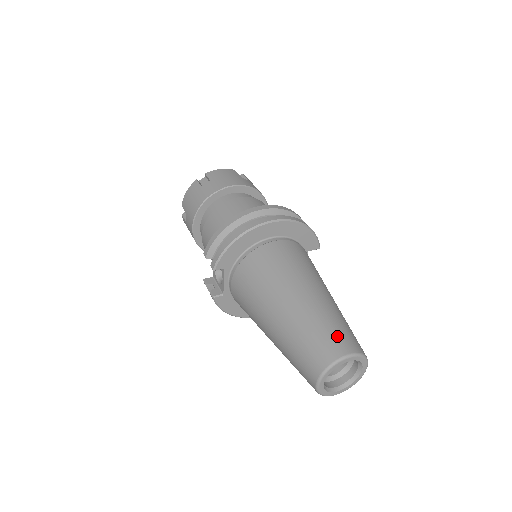
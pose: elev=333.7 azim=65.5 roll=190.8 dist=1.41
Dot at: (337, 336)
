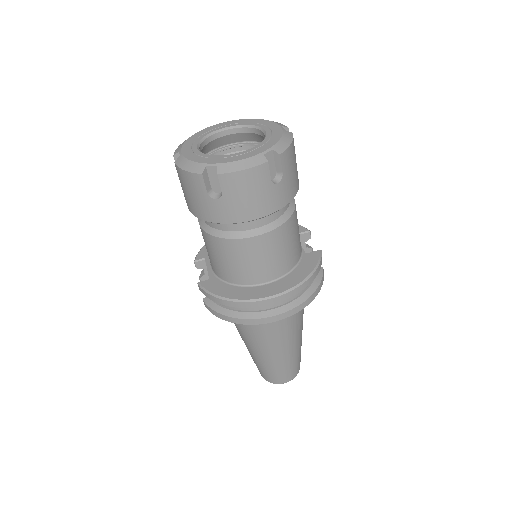
Dot at: (284, 376)
